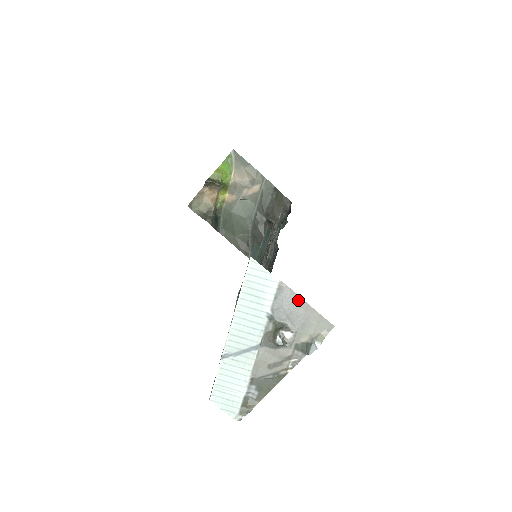
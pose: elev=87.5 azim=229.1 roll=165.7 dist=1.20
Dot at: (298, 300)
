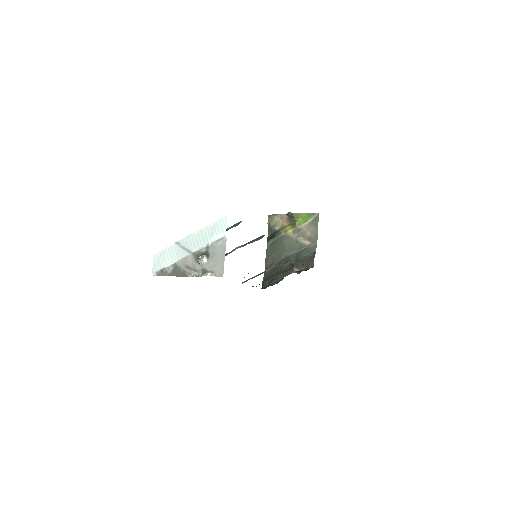
Dot at: (224, 251)
